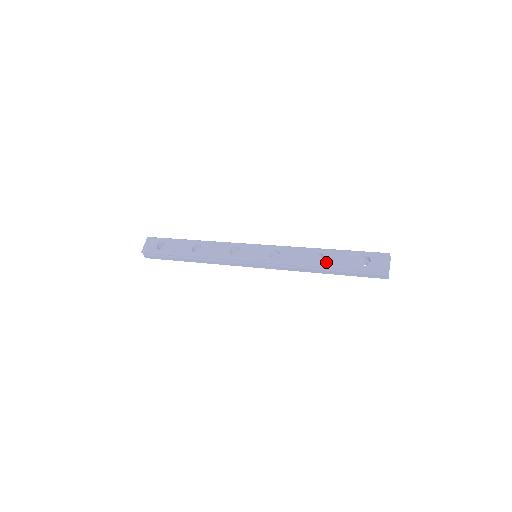
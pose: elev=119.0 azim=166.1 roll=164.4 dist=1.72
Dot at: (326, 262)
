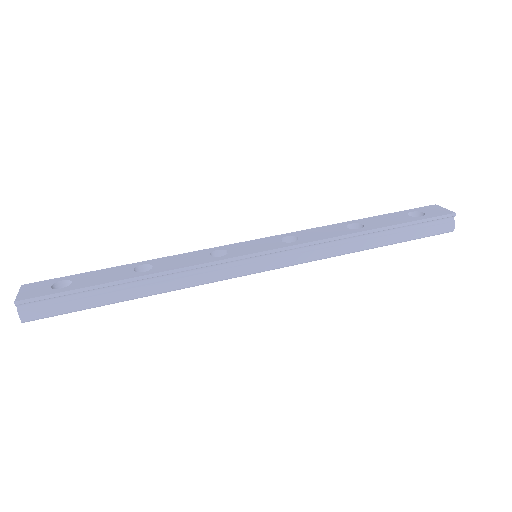
Dot at: (371, 226)
